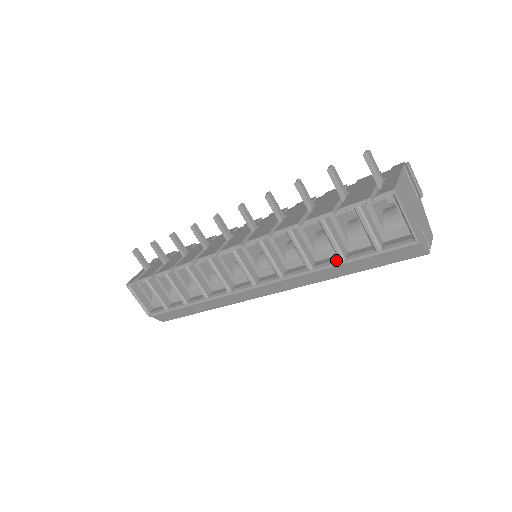
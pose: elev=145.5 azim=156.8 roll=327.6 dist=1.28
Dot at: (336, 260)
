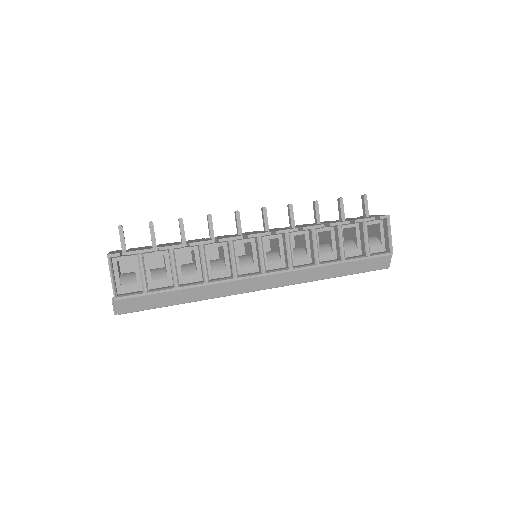
Dot at: (338, 260)
